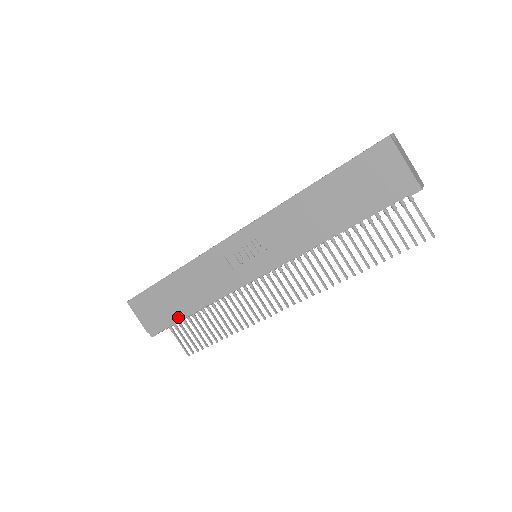
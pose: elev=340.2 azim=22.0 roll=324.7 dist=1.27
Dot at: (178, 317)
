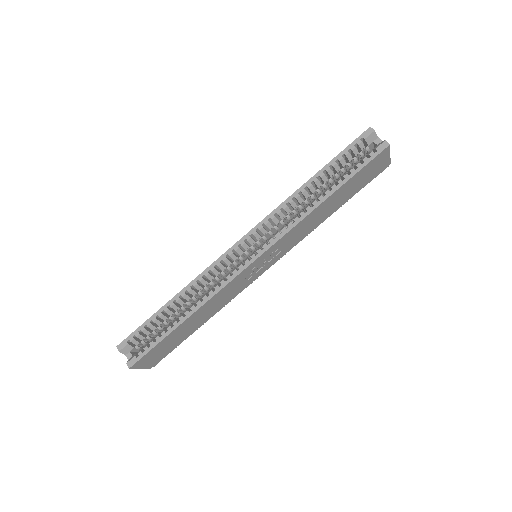
Dot at: (185, 338)
